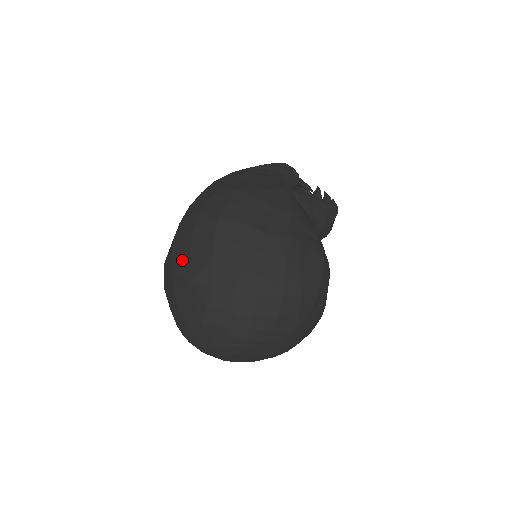
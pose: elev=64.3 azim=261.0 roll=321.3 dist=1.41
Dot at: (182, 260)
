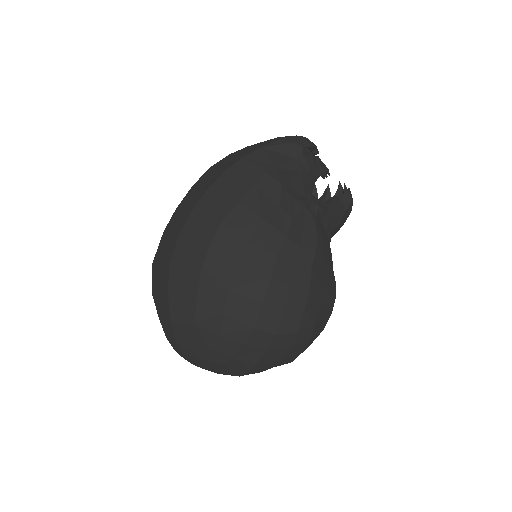
Dot at: (184, 293)
